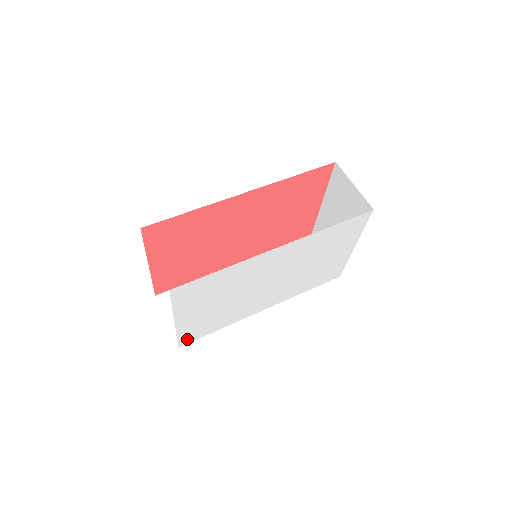
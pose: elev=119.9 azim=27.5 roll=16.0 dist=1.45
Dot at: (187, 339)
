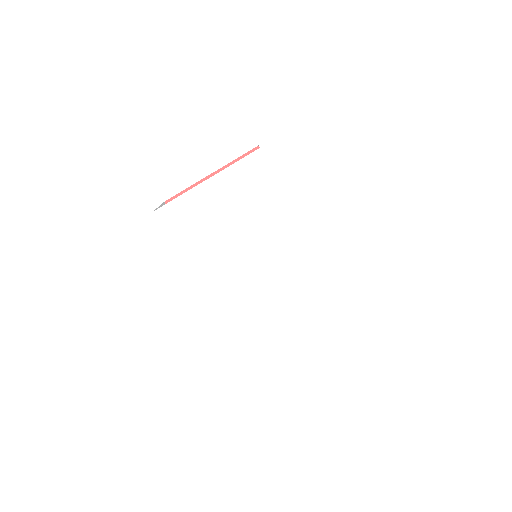
Dot at: (168, 215)
